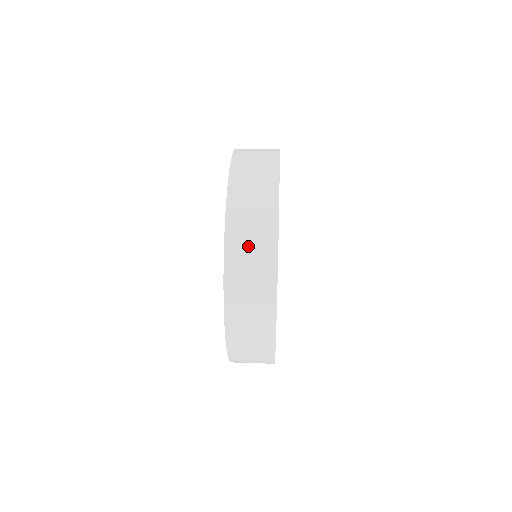
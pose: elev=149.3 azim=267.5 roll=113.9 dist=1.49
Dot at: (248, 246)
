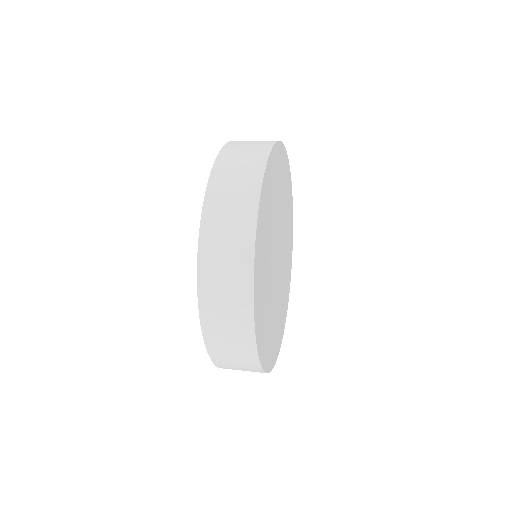
Dot at: occluded
